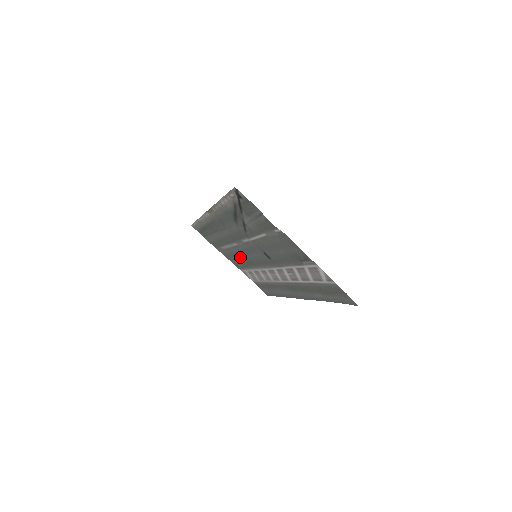
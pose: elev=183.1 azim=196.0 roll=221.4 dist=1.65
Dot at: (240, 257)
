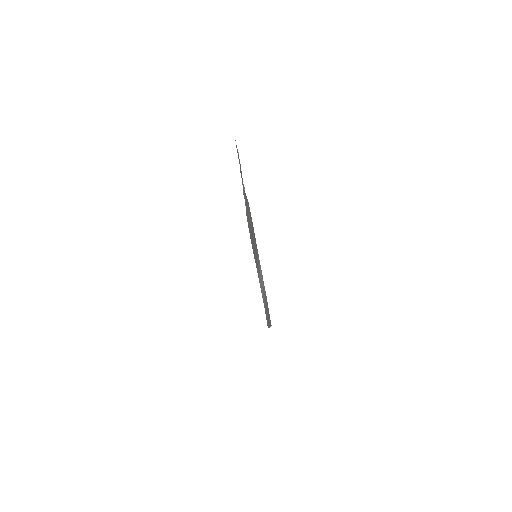
Dot at: occluded
